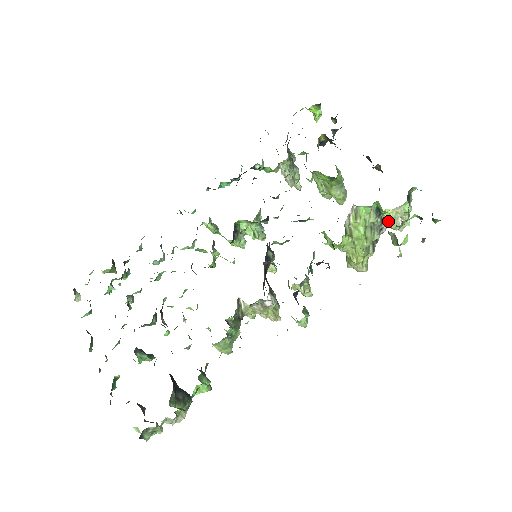
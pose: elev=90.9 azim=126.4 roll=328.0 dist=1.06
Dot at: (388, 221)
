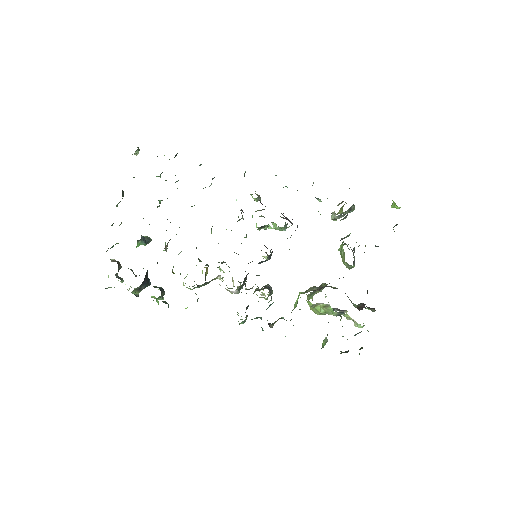
Dot at: (345, 316)
